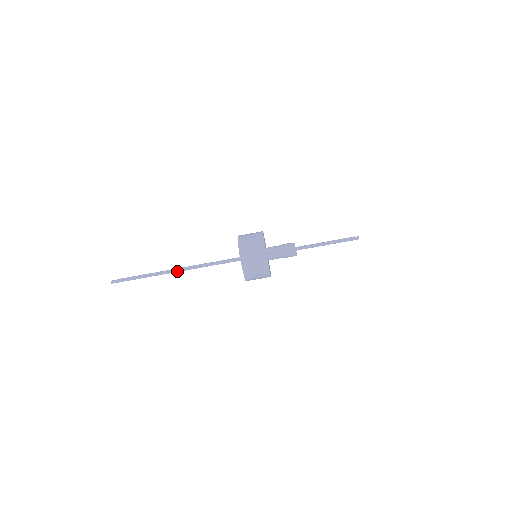
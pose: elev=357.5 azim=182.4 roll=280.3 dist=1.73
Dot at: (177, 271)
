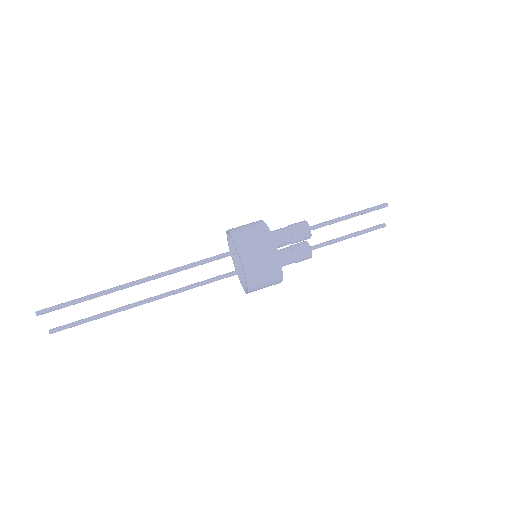
Dot at: (141, 280)
